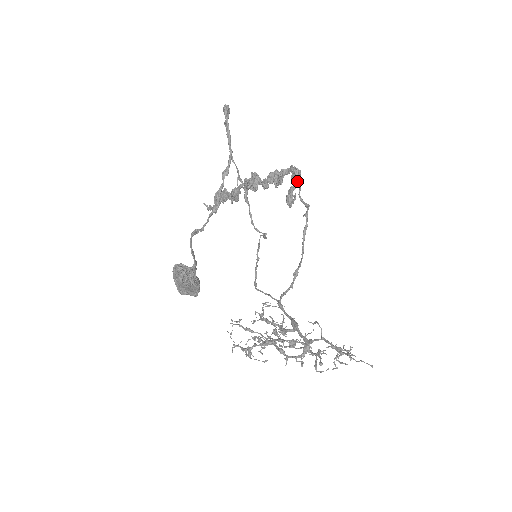
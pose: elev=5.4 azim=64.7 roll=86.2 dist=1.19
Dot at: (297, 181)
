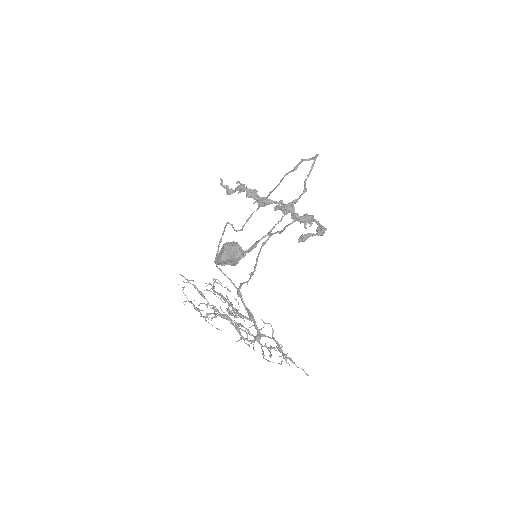
Dot at: (320, 235)
